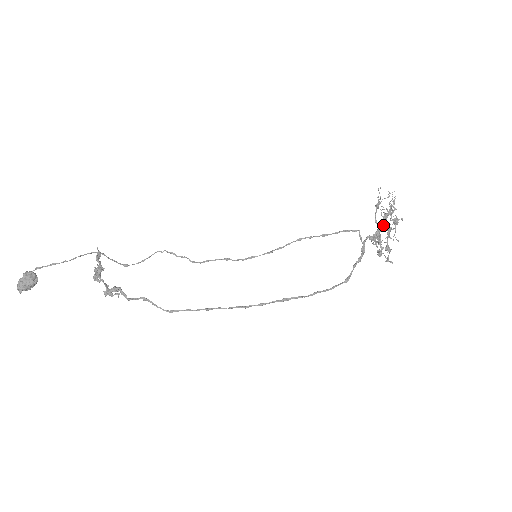
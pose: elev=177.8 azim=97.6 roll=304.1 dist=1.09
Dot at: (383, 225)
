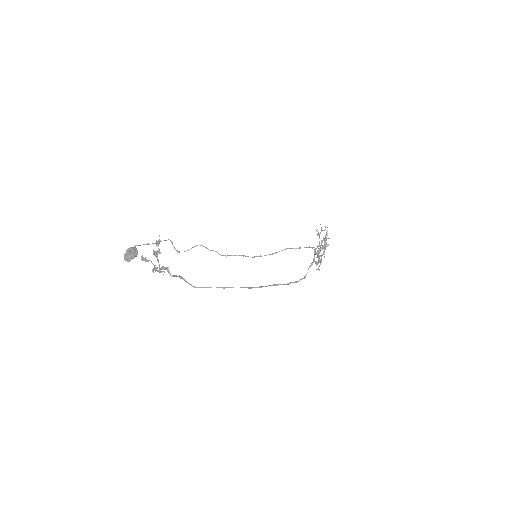
Dot at: (323, 246)
